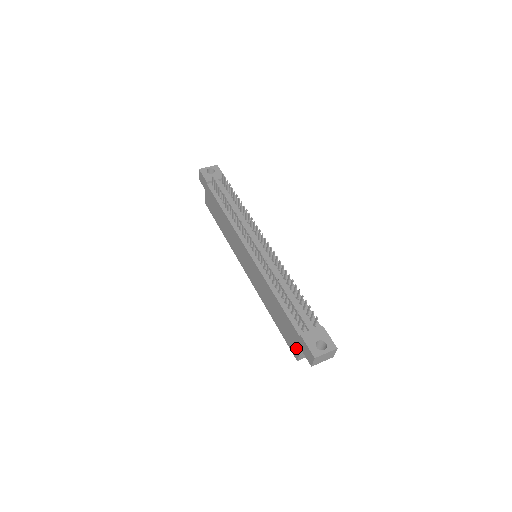
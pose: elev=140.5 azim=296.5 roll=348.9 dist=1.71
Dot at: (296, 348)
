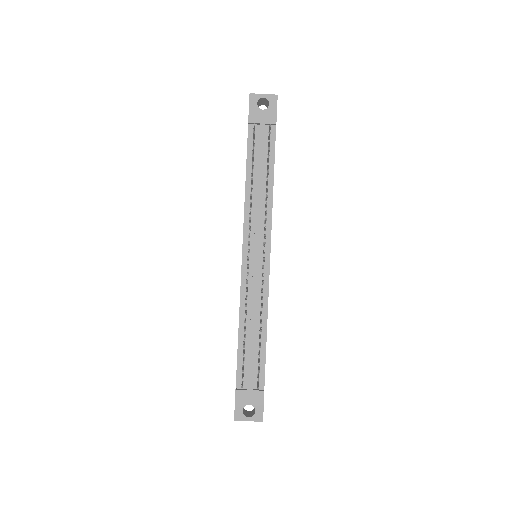
Dot at: occluded
